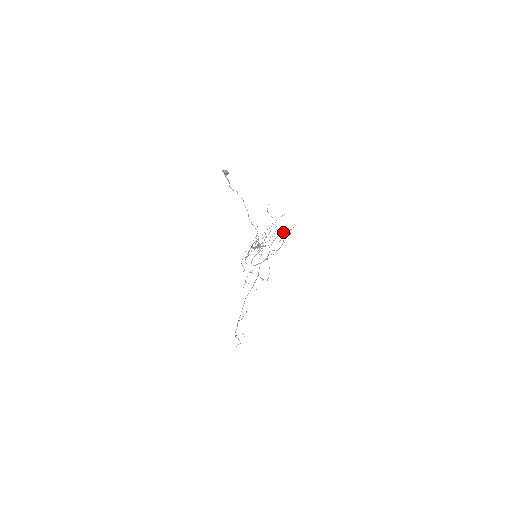
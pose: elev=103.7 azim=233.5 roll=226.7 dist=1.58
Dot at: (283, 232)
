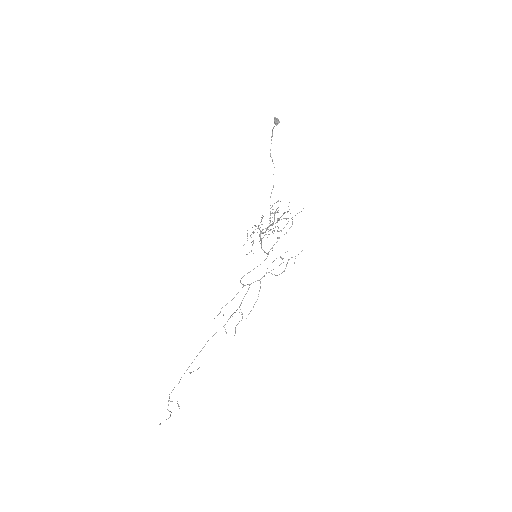
Dot at: occluded
